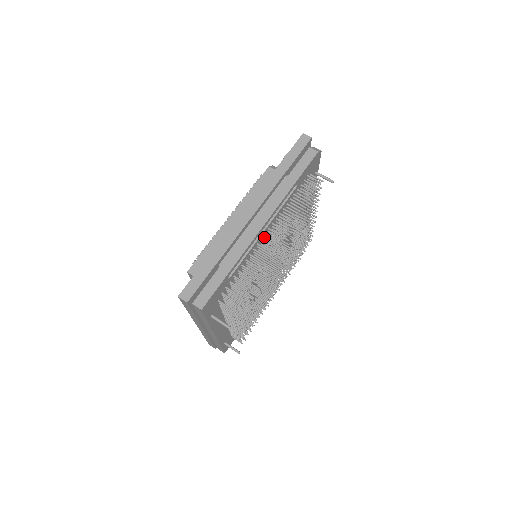
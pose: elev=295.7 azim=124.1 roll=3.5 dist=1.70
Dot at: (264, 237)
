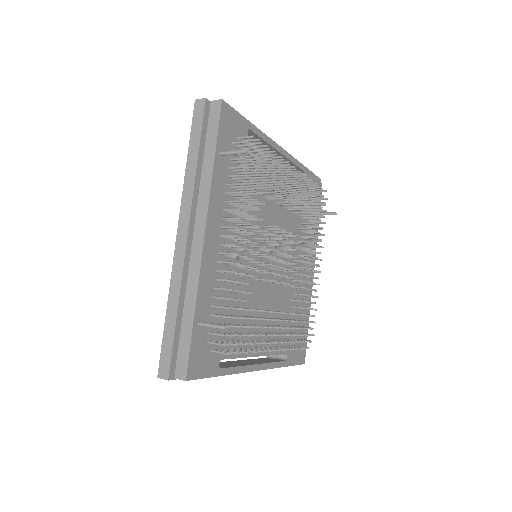
Dot at: occluded
